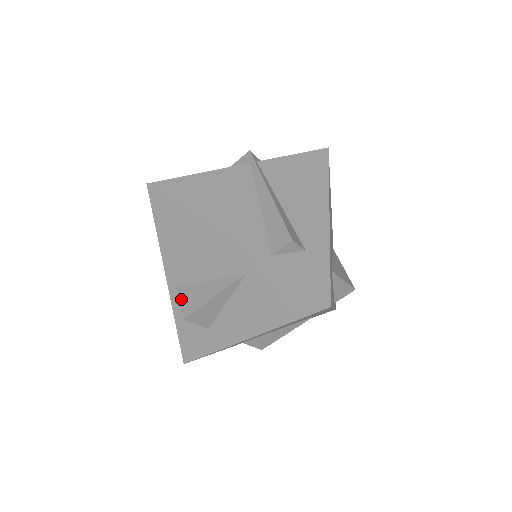
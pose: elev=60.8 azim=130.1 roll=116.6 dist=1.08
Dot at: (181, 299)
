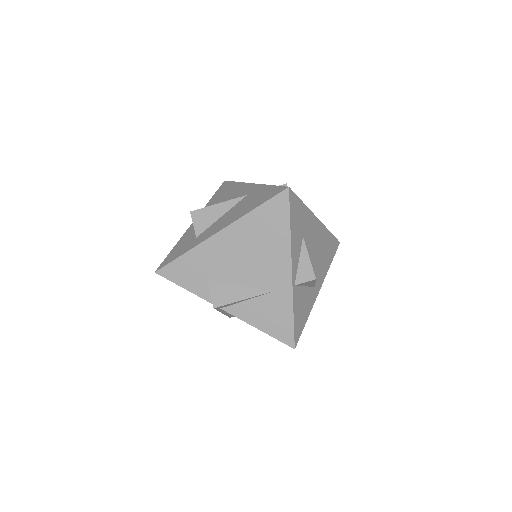
Dot at: occluded
